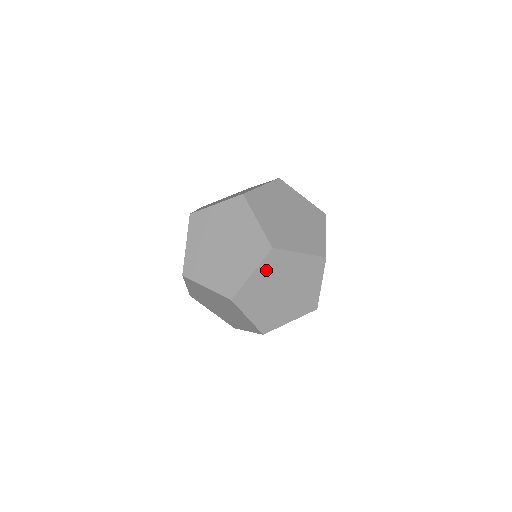
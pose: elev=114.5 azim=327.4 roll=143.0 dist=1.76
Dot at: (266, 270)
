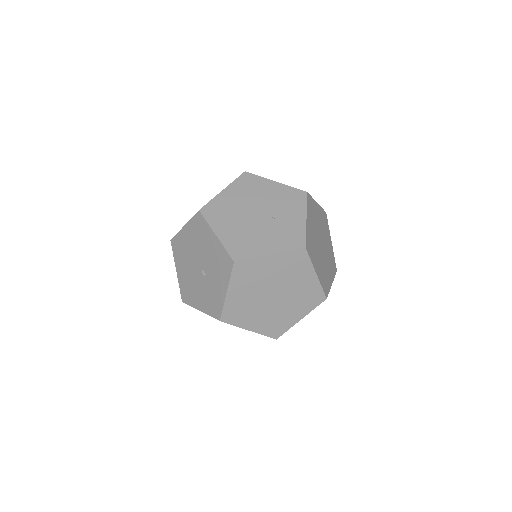
Dot at: occluded
